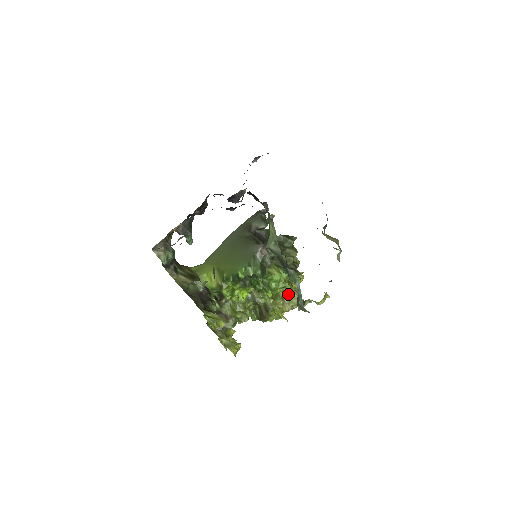
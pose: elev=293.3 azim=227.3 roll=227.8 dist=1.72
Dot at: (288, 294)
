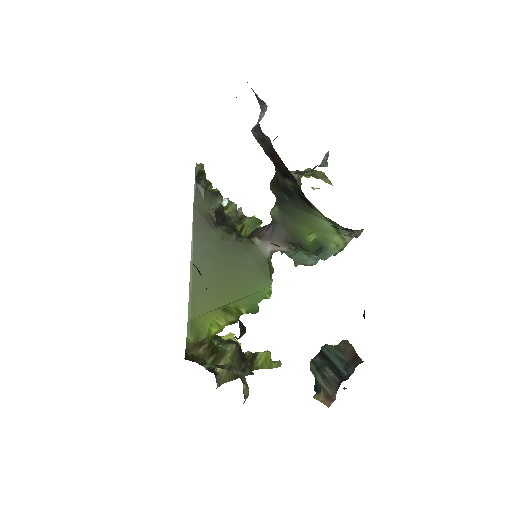
Dot at: occluded
